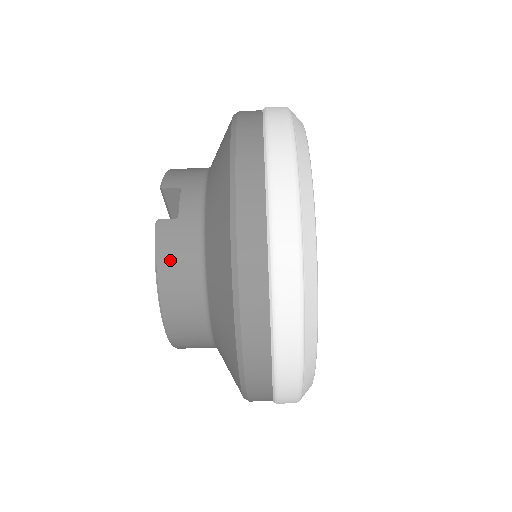
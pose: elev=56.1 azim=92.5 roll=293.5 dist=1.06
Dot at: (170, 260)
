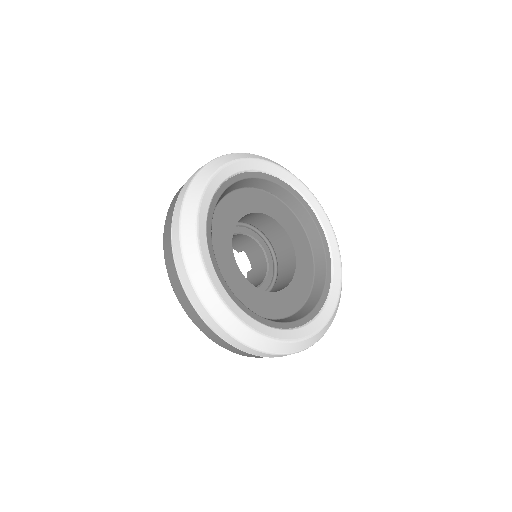
Dot at: occluded
